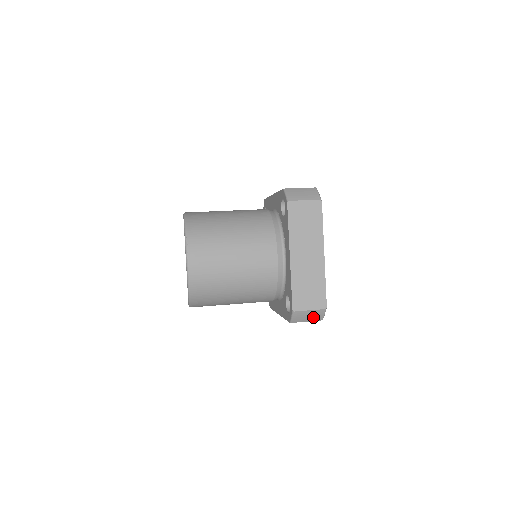
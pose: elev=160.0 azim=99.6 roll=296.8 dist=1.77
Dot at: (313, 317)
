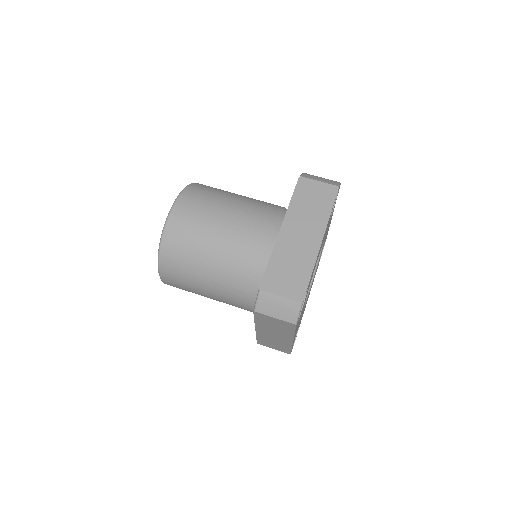
Dot at: occluded
